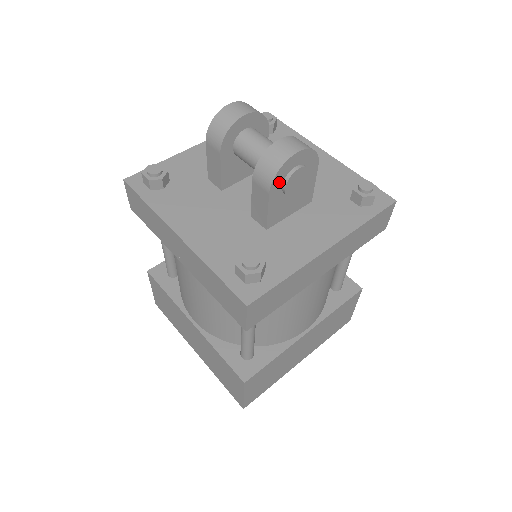
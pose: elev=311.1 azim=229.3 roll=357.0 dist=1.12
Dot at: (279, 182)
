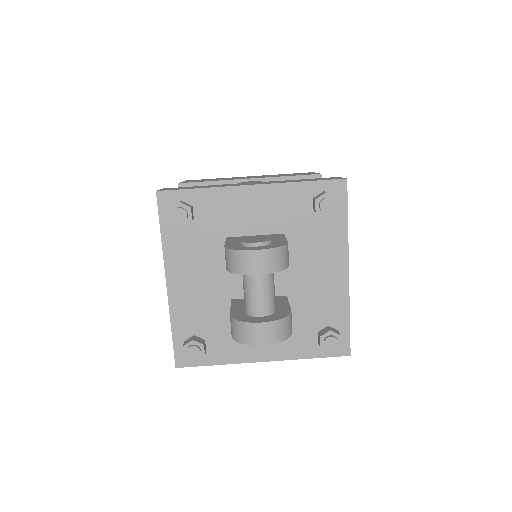
Dot at: occluded
